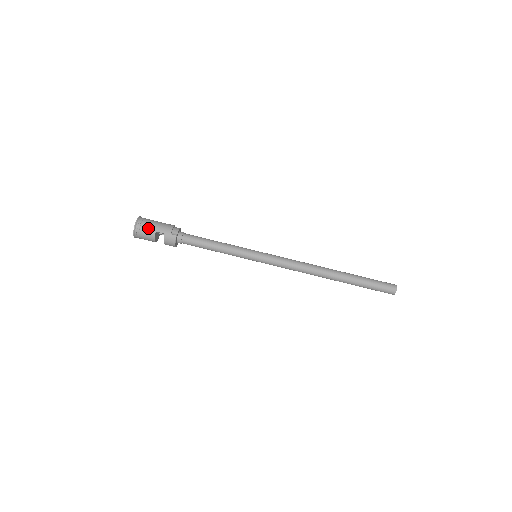
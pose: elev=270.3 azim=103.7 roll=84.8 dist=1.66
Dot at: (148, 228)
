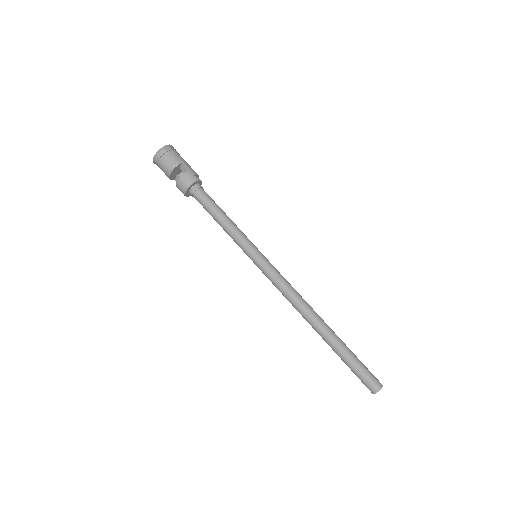
Dot at: (177, 156)
